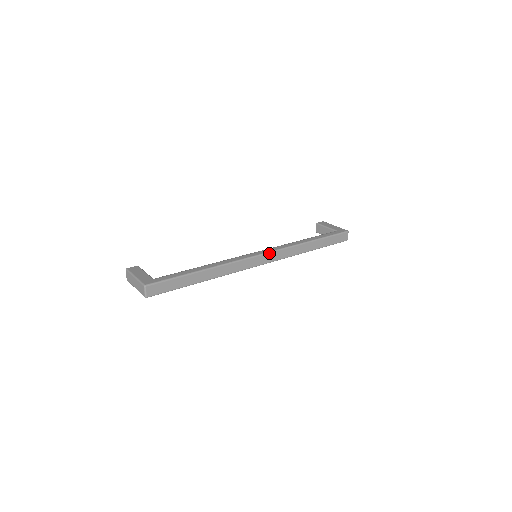
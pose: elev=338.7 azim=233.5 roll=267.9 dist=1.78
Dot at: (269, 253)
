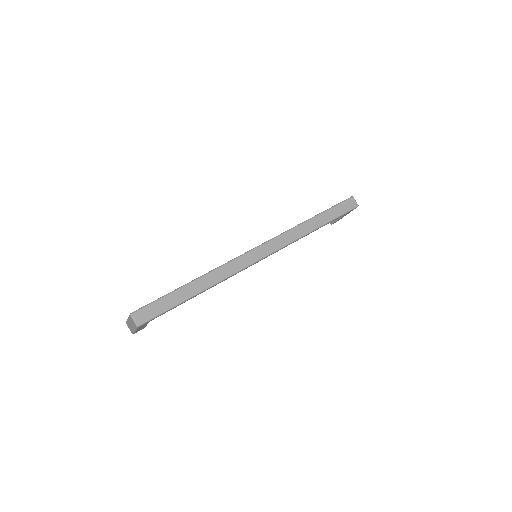
Dot at: (264, 244)
